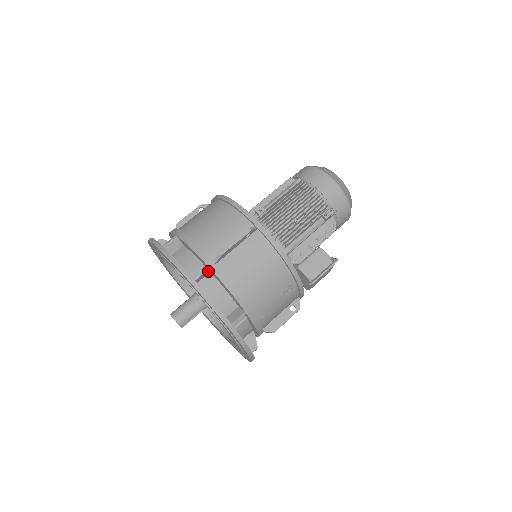
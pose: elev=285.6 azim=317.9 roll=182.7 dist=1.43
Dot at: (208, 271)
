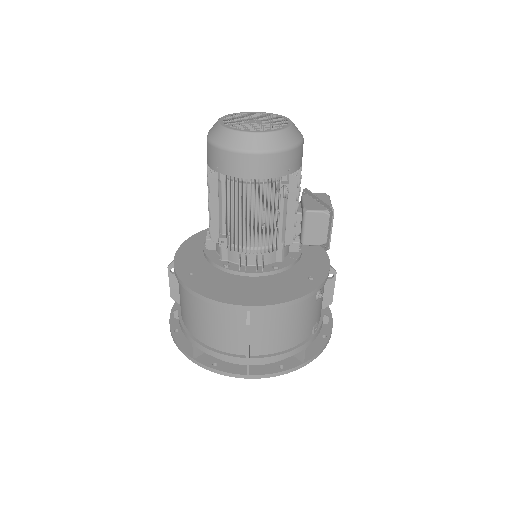
Dot at: occluded
